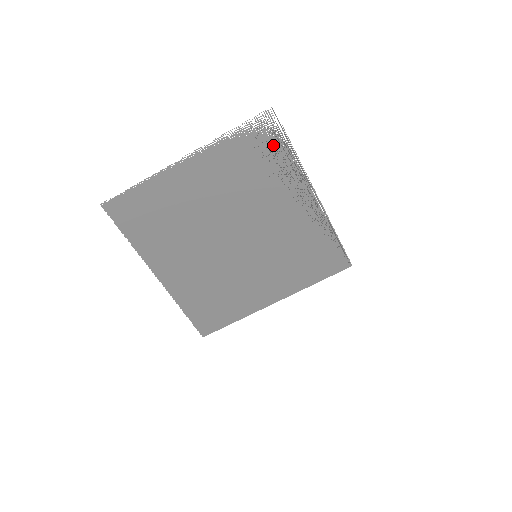
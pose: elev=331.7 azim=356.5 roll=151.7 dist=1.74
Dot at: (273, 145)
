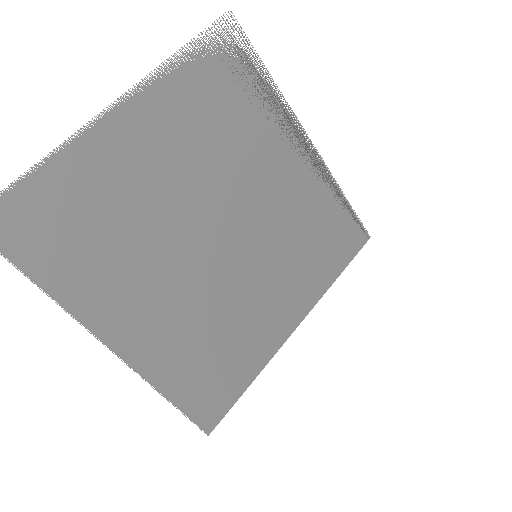
Dot at: (242, 70)
